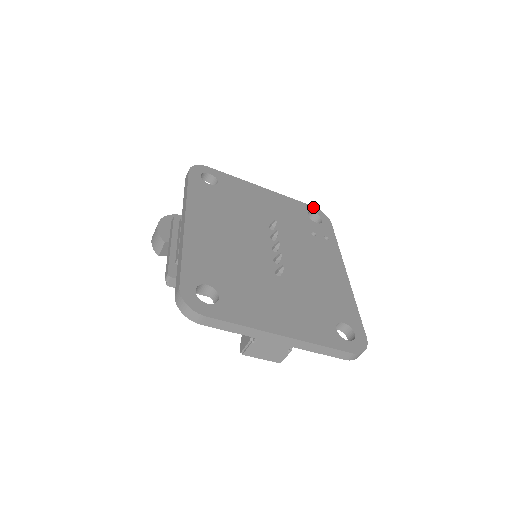
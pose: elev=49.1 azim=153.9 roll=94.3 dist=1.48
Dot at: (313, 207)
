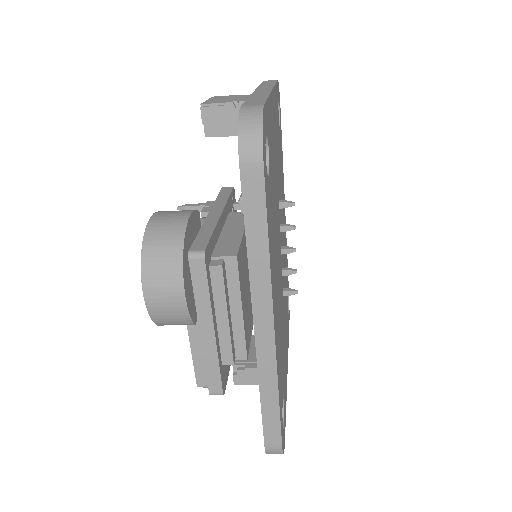
Dot at: occluded
